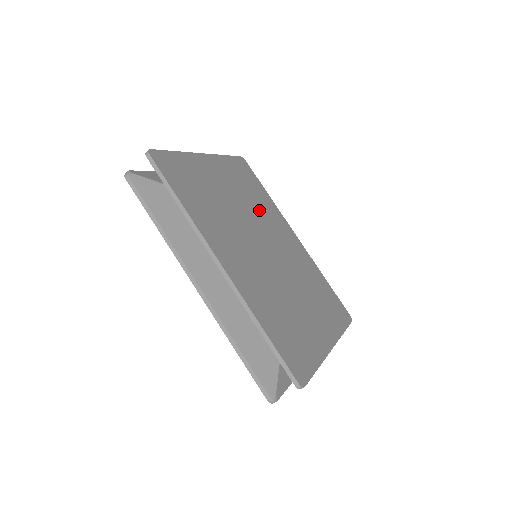
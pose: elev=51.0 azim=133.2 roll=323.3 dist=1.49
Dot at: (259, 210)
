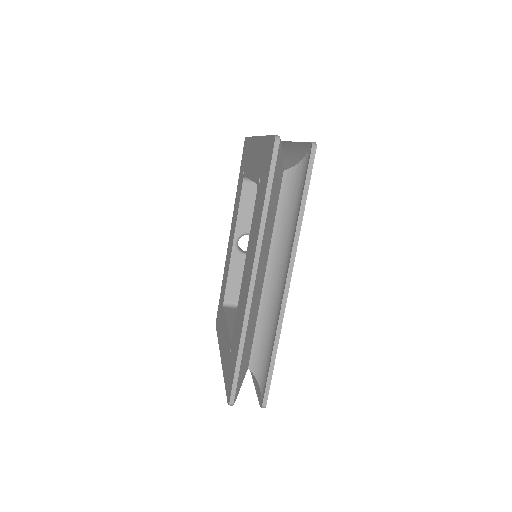
Dot at: occluded
